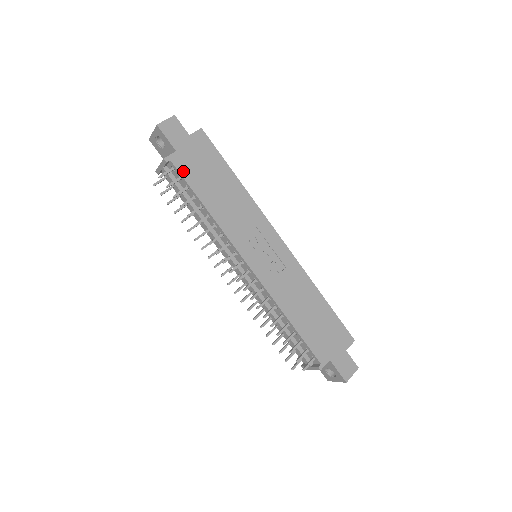
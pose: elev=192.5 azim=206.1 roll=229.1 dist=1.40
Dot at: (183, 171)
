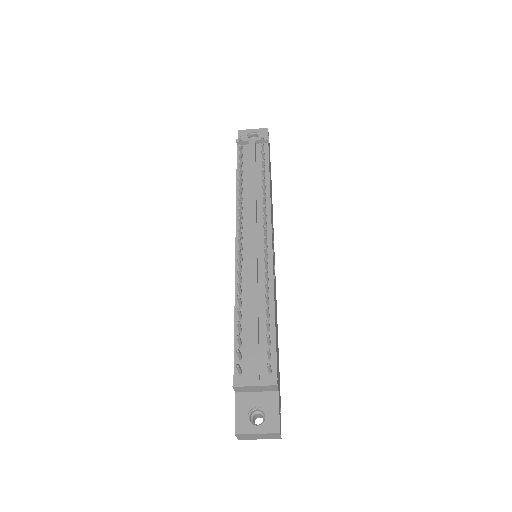
Dot at: occluded
